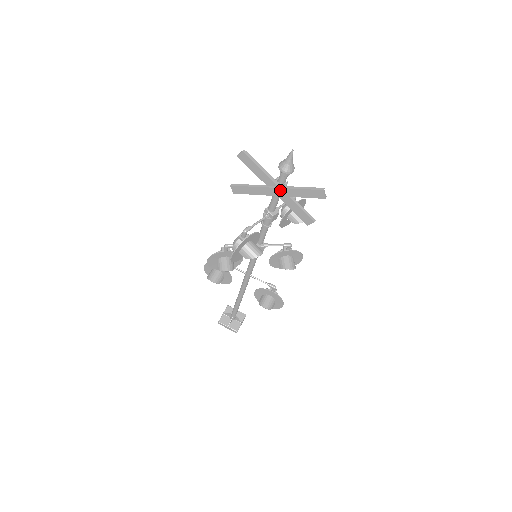
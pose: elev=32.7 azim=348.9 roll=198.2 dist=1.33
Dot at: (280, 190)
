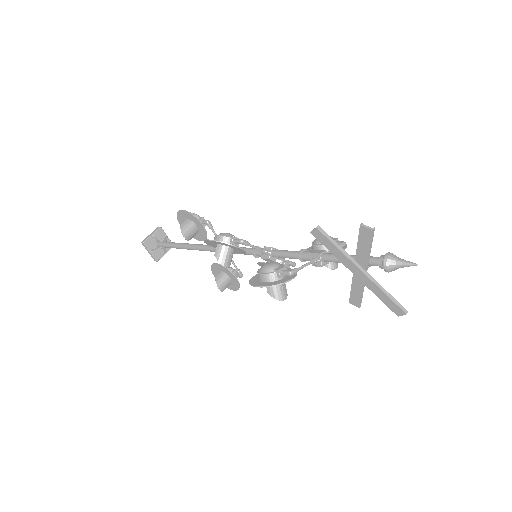
Dot at: (365, 277)
